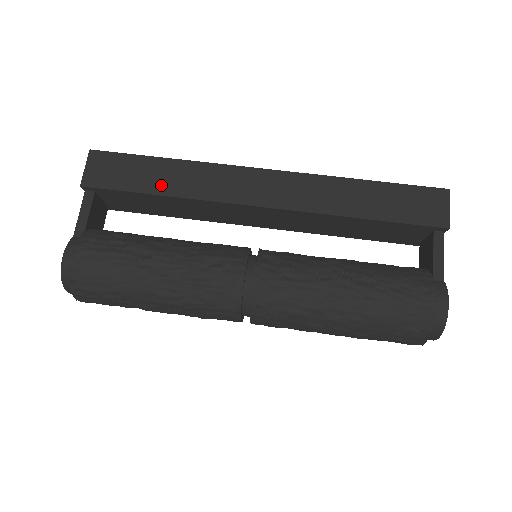
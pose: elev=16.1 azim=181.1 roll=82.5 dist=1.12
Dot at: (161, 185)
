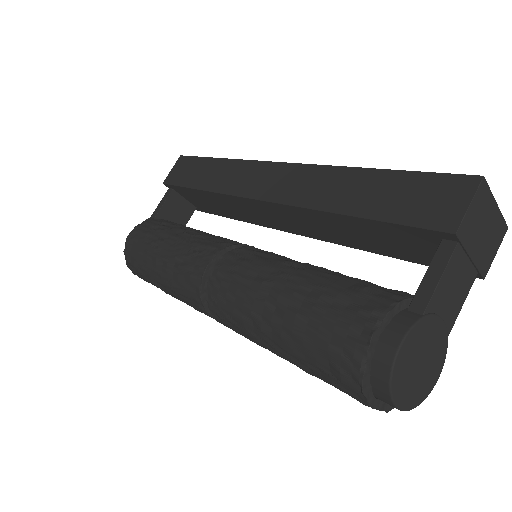
Dot at: (203, 181)
